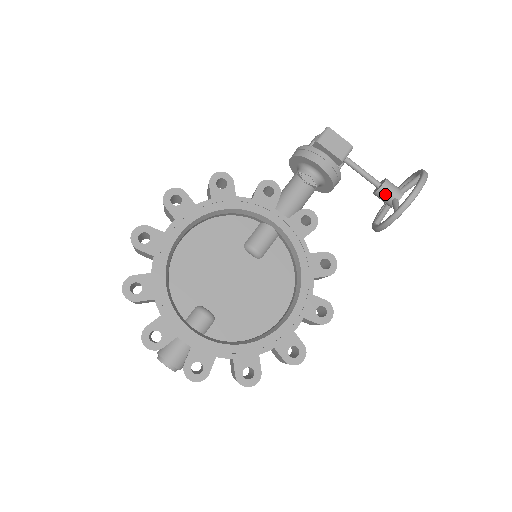
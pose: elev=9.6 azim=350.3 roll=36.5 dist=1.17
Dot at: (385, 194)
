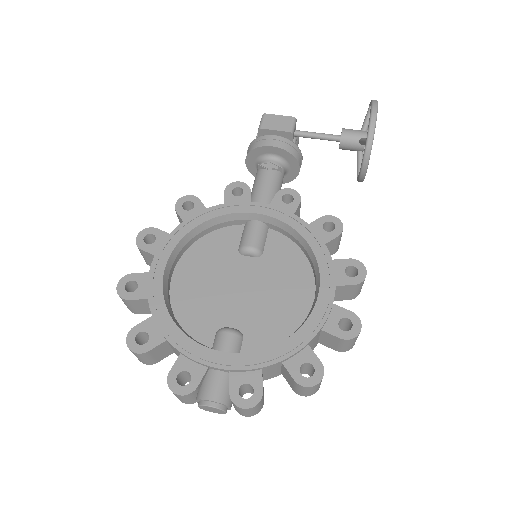
Dot at: (349, 140)
